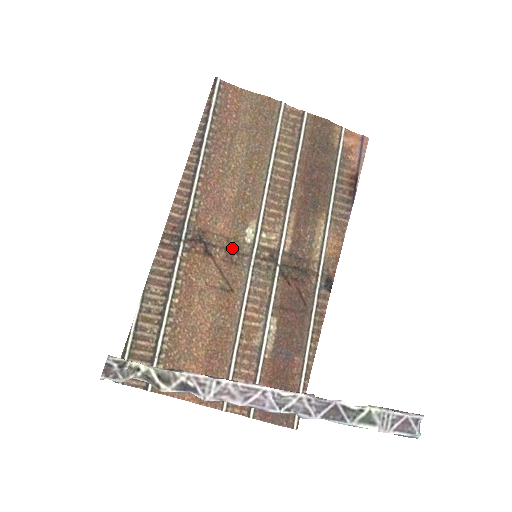
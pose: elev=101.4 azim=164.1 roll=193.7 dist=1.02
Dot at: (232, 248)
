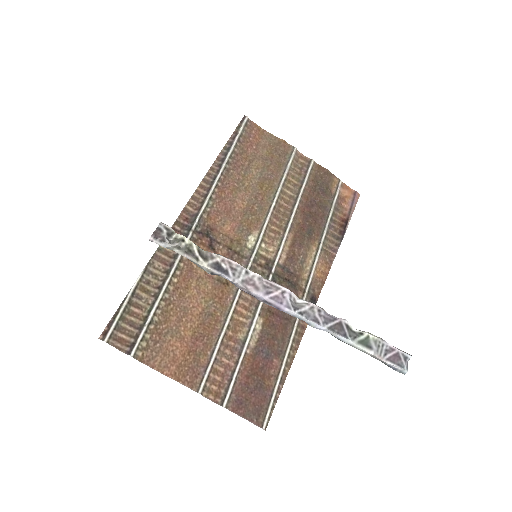
Dot at: (234, 248)
